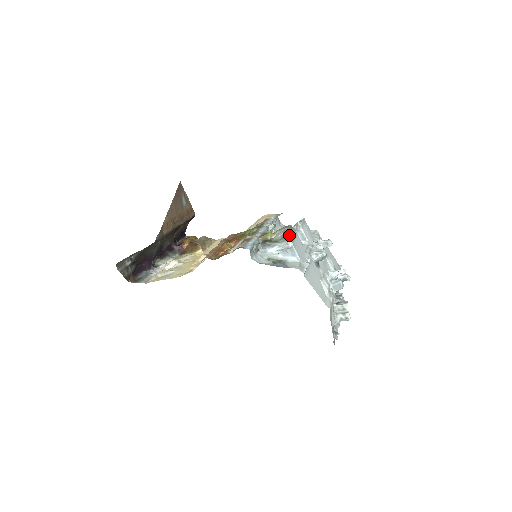
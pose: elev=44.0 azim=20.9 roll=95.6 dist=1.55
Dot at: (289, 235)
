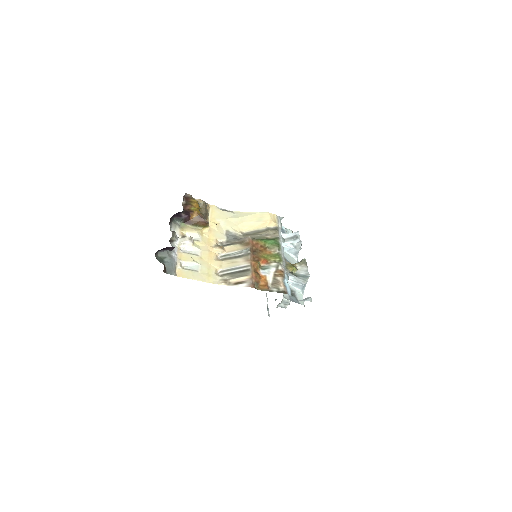
Dot at: occluded
